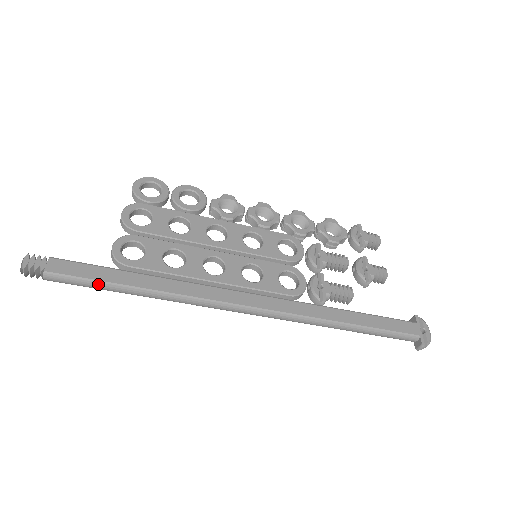
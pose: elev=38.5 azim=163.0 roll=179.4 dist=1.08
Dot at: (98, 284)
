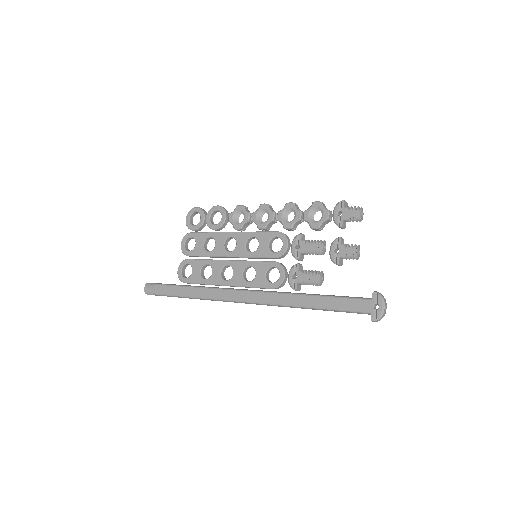
Dot at: (173, 296)
